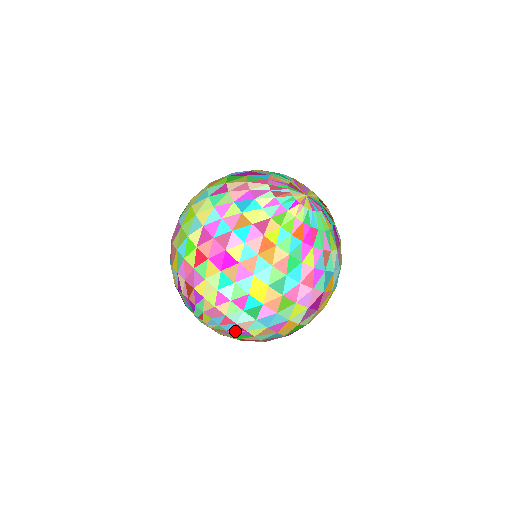
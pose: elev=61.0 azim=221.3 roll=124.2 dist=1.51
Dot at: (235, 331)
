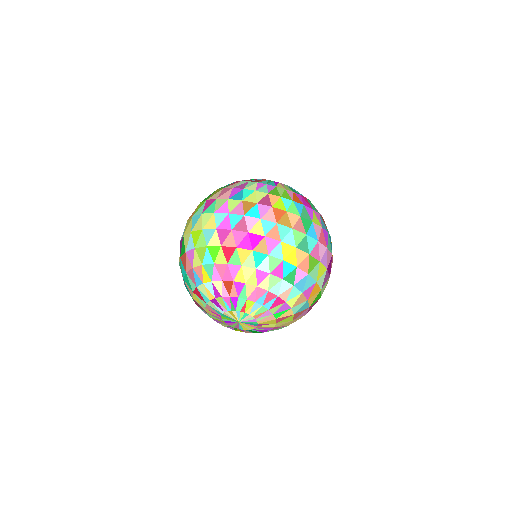
Dot at: (276, 307)
